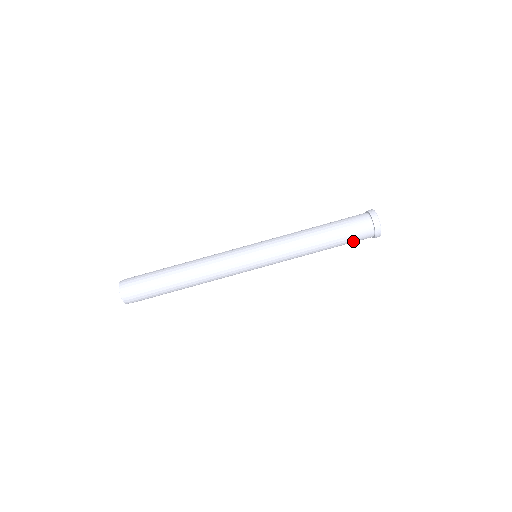
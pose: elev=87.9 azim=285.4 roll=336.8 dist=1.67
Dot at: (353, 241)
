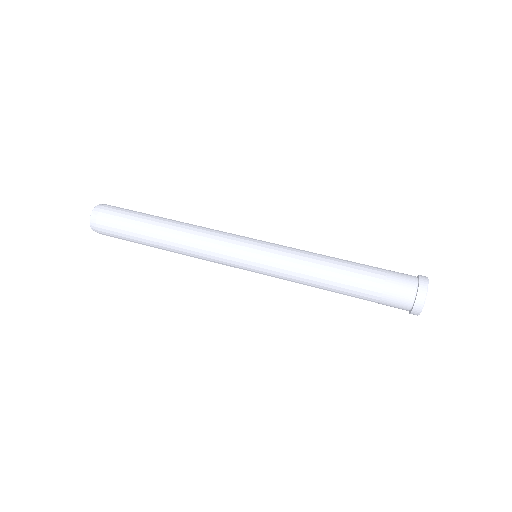
Dot at: (385, 284)
